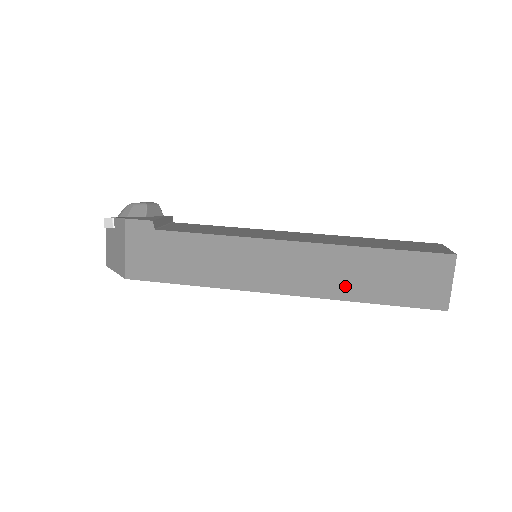
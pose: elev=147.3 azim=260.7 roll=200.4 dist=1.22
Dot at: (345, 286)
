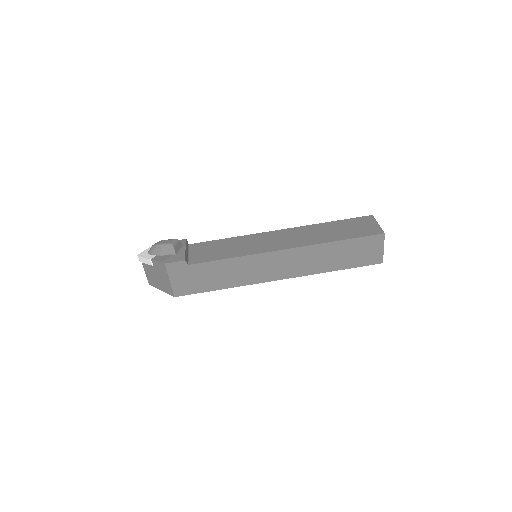
Dot at: (320, 266)
